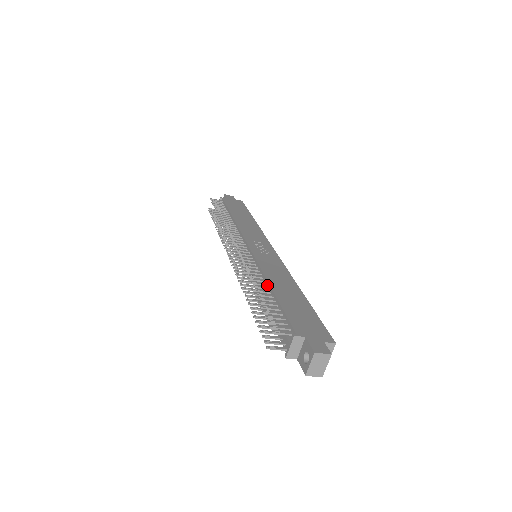
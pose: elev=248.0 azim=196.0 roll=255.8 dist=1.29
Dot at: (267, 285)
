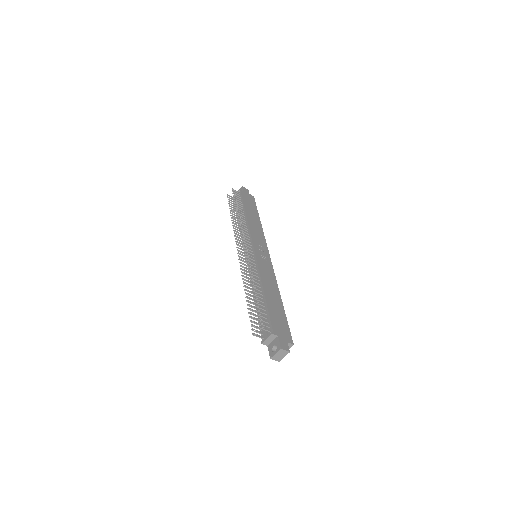
Dot at: (261, 288)
